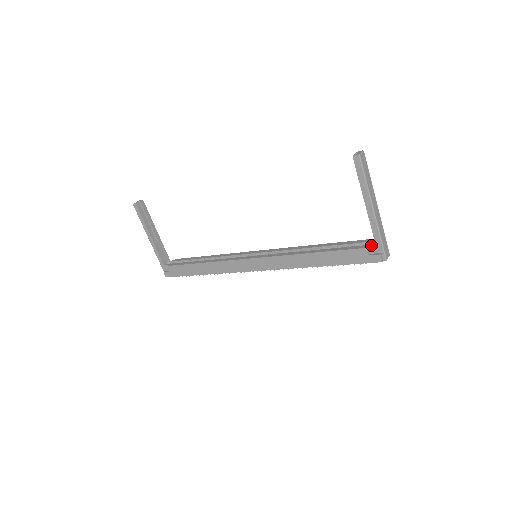
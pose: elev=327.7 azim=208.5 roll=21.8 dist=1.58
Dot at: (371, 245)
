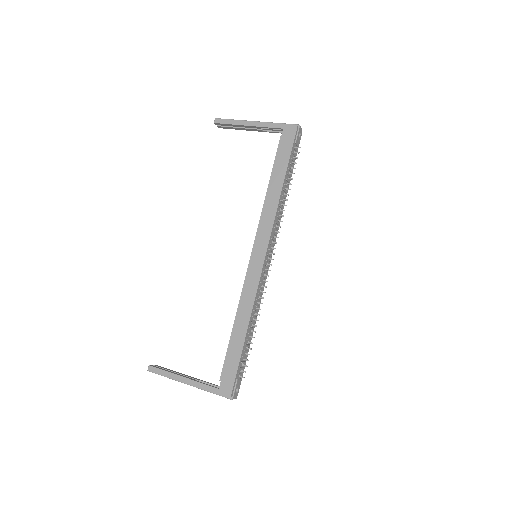
Dot at: (282, 134)
